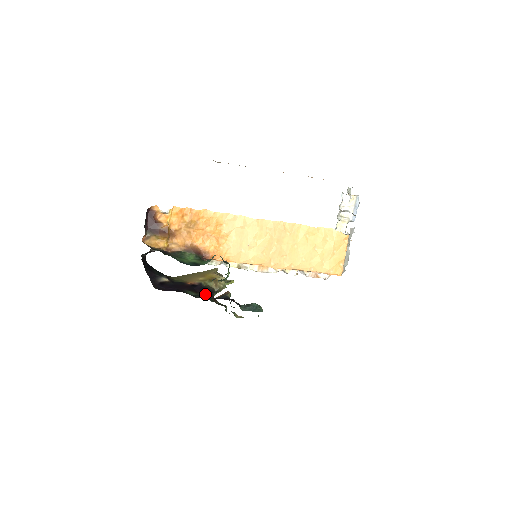
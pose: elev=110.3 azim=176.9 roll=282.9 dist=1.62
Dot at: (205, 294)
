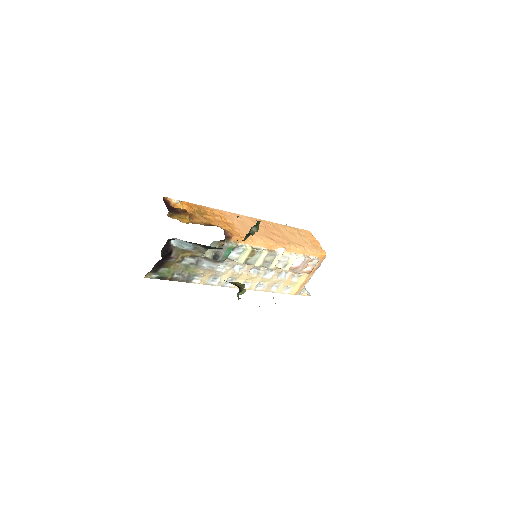
Dot at: occluded
